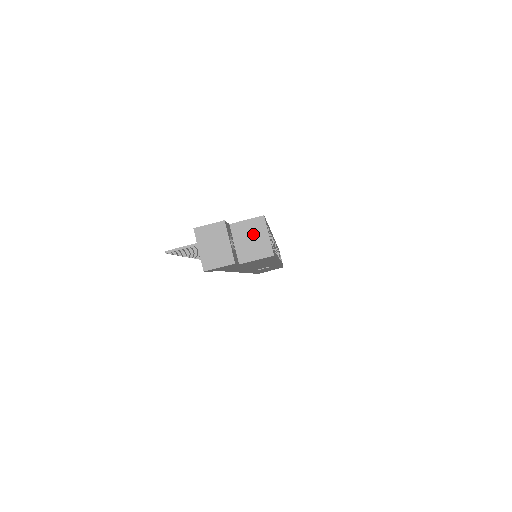
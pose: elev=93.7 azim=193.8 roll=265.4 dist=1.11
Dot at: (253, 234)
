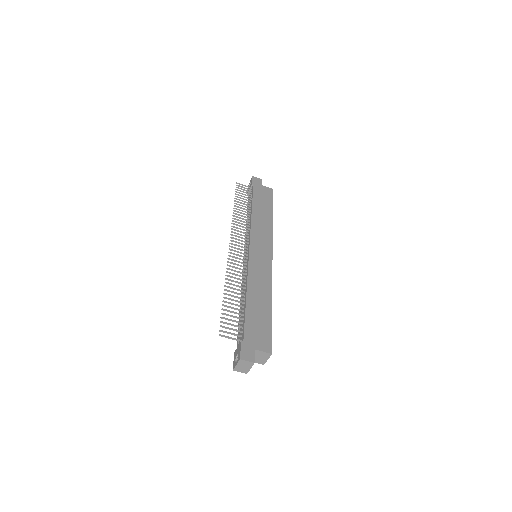
Dot at: (262, 356)
